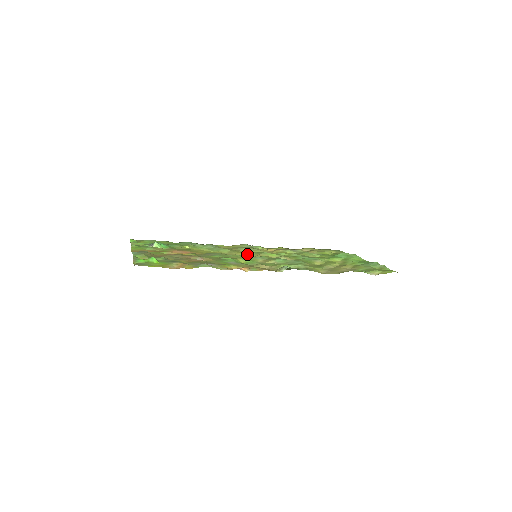
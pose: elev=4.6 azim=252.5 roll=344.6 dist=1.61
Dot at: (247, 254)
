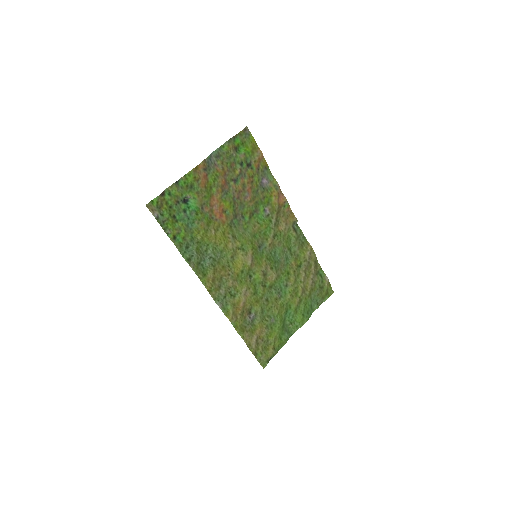
Dot at: (242, 267)
